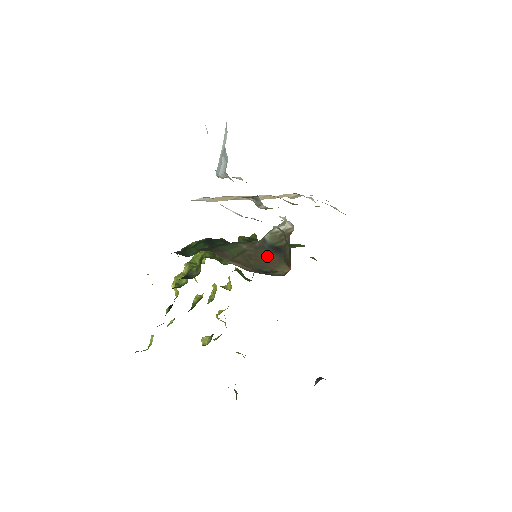
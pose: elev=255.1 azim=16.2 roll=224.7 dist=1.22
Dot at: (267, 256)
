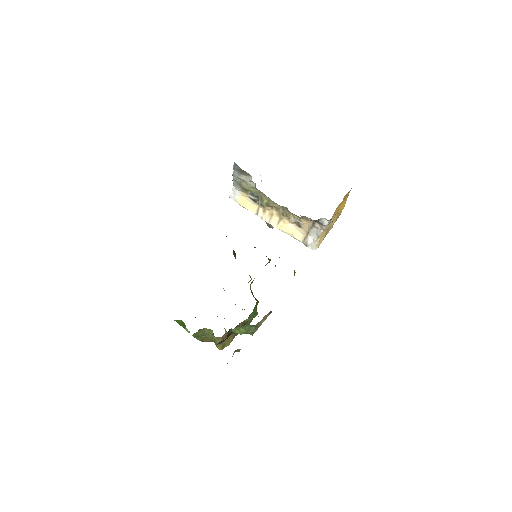
Dot at: occluded
